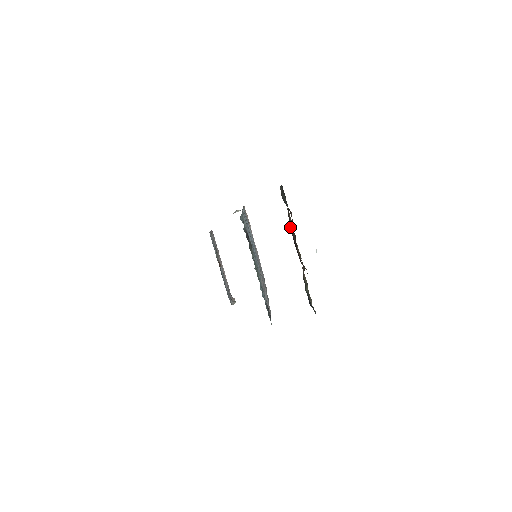
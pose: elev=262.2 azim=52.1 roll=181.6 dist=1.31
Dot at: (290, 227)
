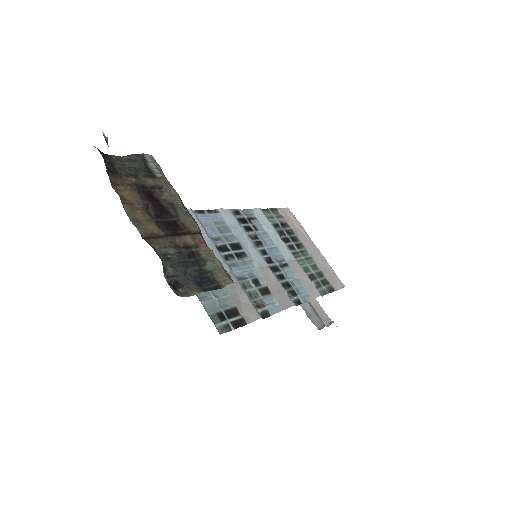
Dot at: (164, 197)
